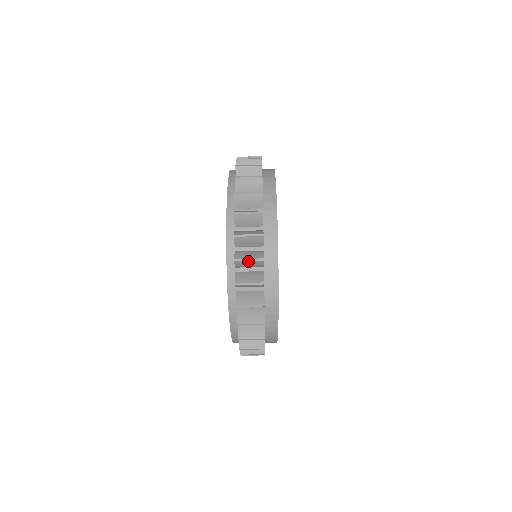
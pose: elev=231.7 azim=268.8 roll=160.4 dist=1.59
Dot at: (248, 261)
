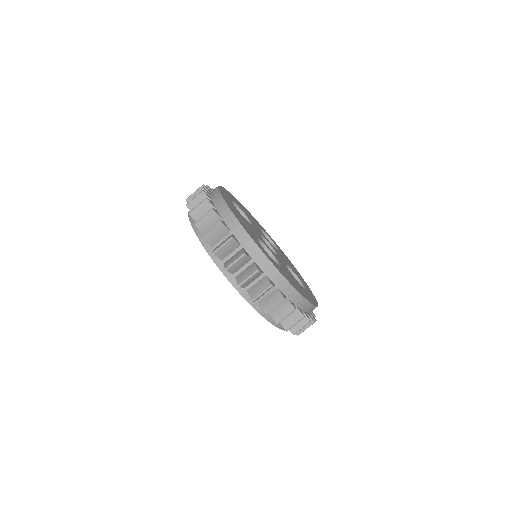
Dot at: (198, 207)
